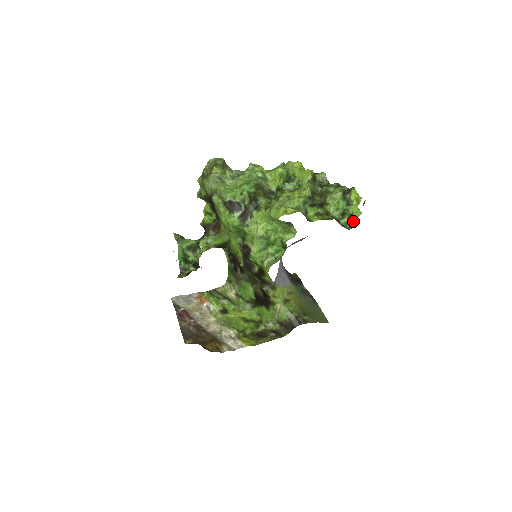
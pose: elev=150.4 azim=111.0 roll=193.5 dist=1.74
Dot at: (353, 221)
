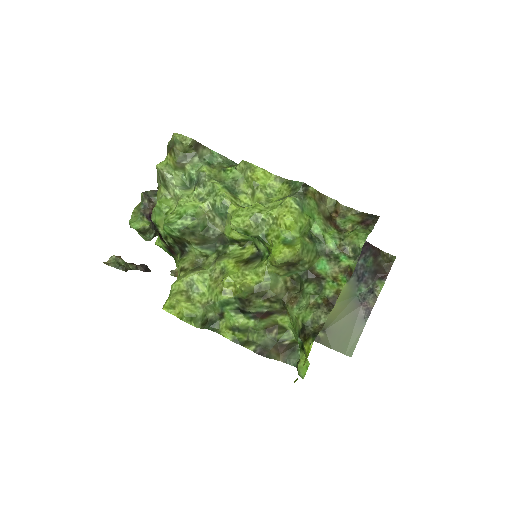
Dot at: occluded
